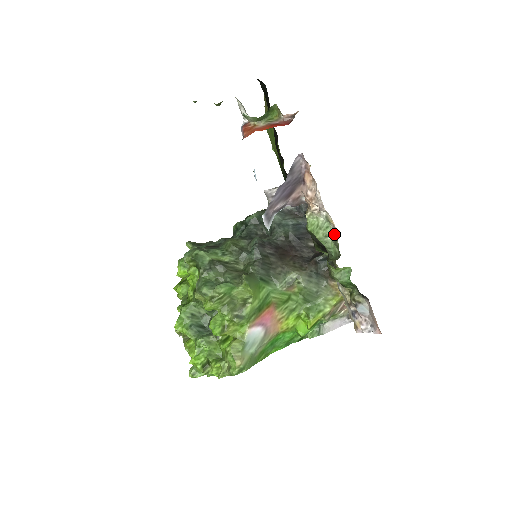
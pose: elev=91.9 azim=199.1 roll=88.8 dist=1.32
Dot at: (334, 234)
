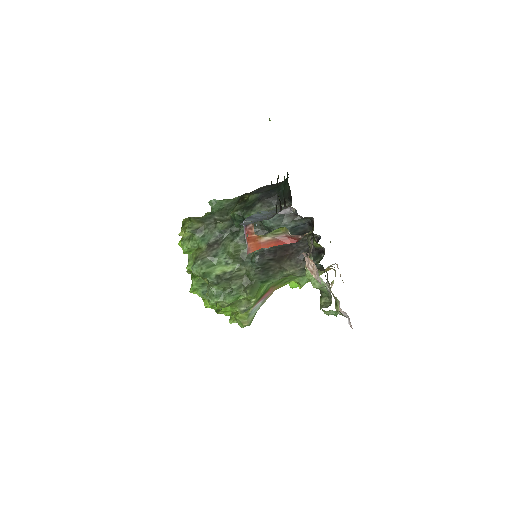
Dot at: (329, 291)
